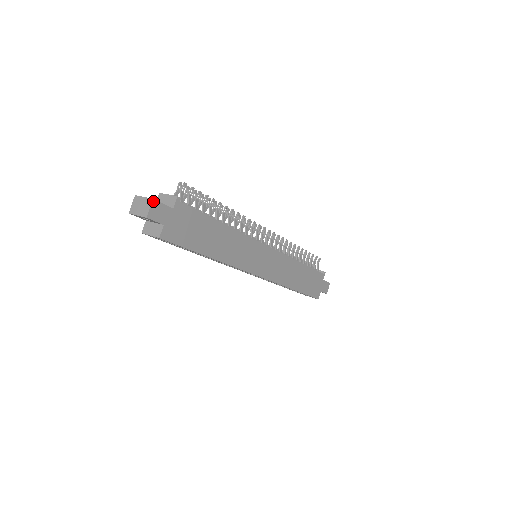
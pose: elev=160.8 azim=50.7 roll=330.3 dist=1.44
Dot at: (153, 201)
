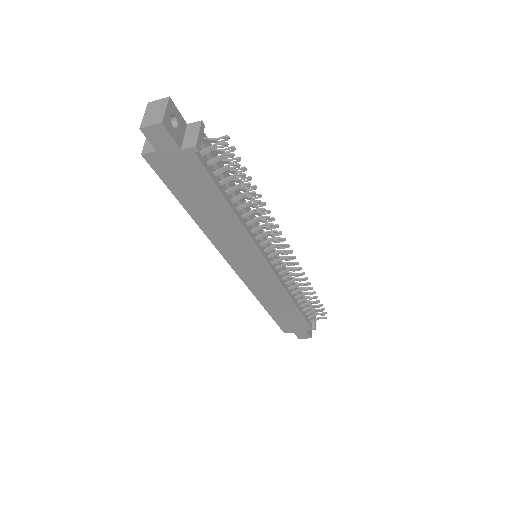
Dot at: (160, 124)
